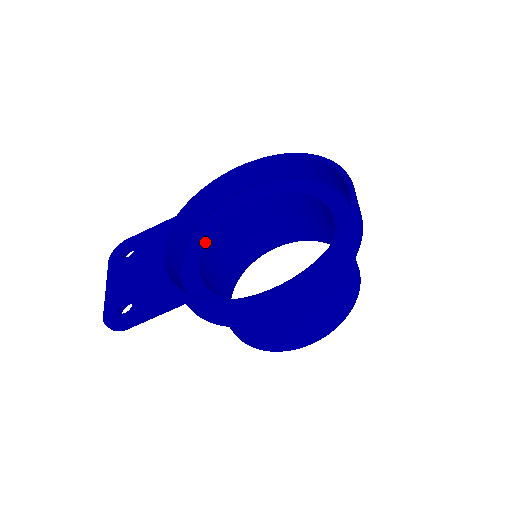
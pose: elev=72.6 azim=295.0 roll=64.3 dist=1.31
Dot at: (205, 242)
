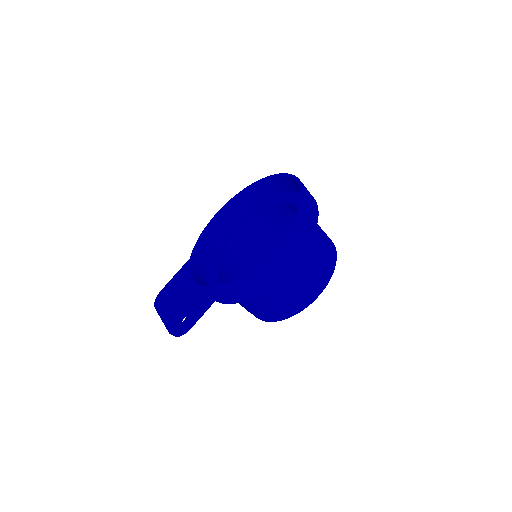
Dot at: (217, 267)
